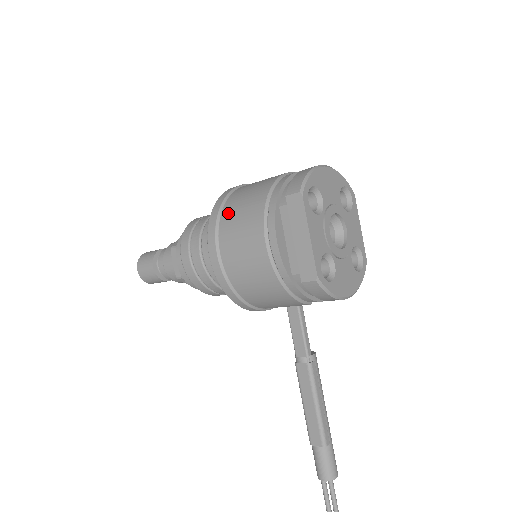
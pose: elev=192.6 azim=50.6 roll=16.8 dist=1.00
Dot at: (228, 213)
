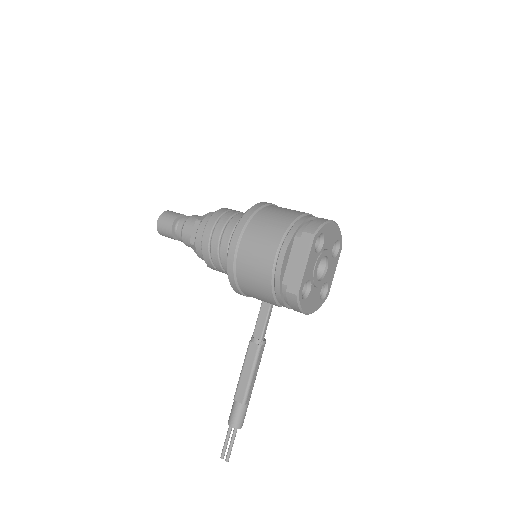
Dot at: (257, 221)
